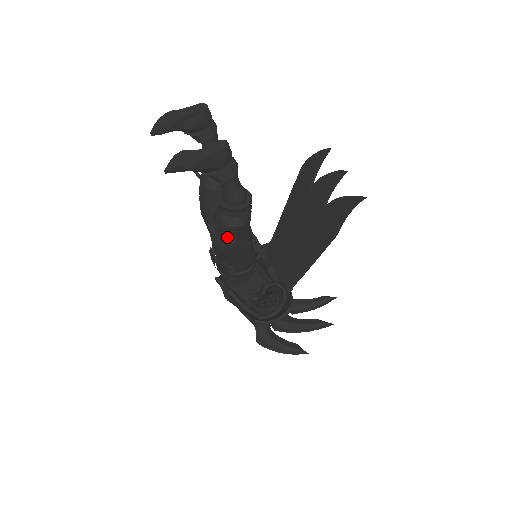
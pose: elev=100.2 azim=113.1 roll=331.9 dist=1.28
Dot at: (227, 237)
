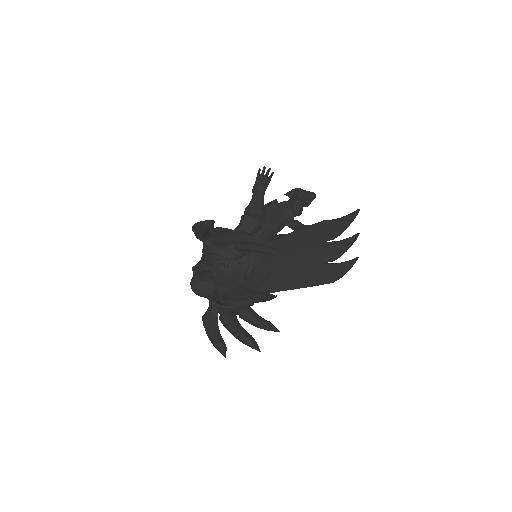
Dot at: occluded
